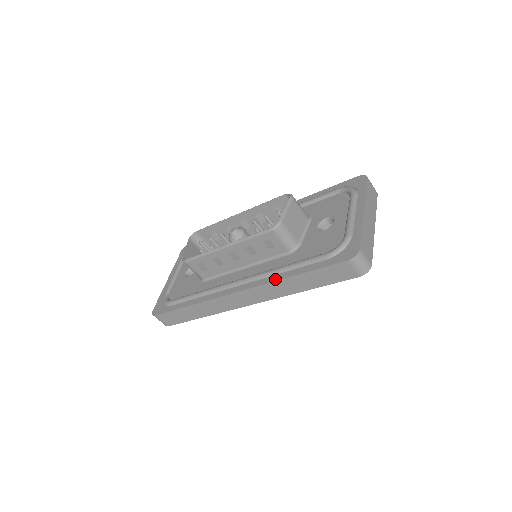
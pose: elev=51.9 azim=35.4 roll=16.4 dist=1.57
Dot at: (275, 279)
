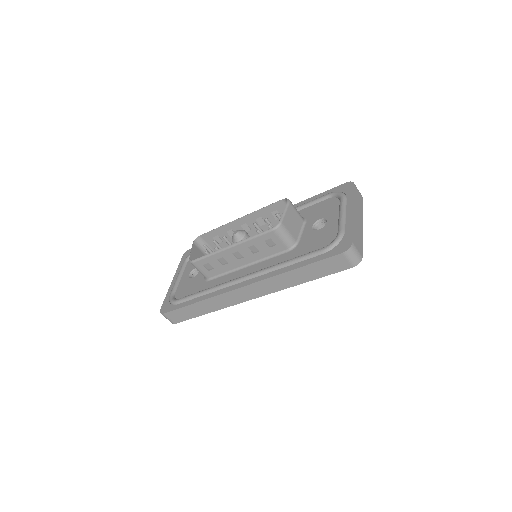
Dot at: (277, 273)
